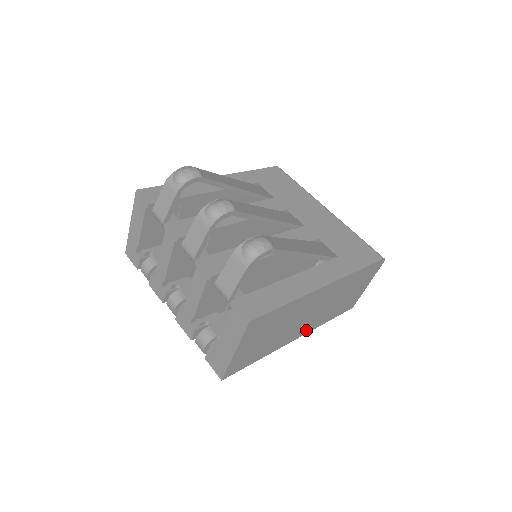
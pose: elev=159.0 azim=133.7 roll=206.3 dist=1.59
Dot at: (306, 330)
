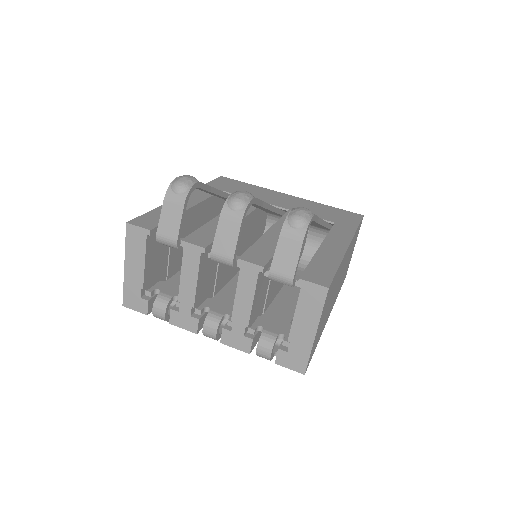
Dot at: occluded
